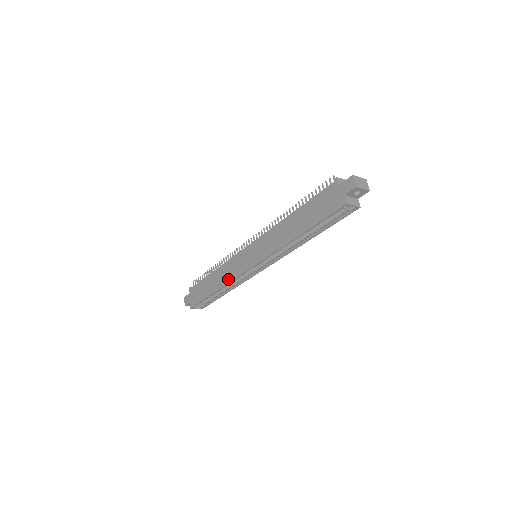
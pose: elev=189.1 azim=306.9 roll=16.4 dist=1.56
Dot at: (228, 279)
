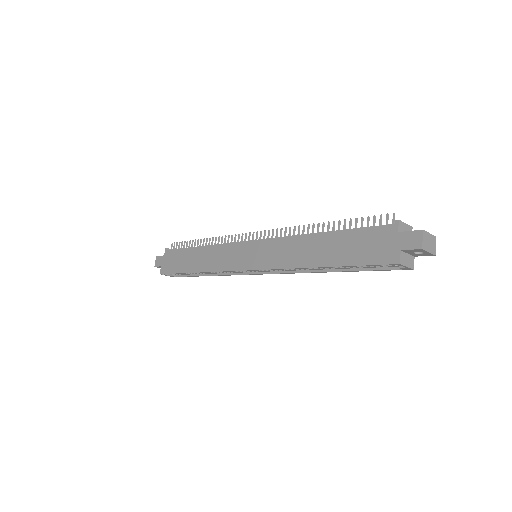
Dot at: (213, 267)
